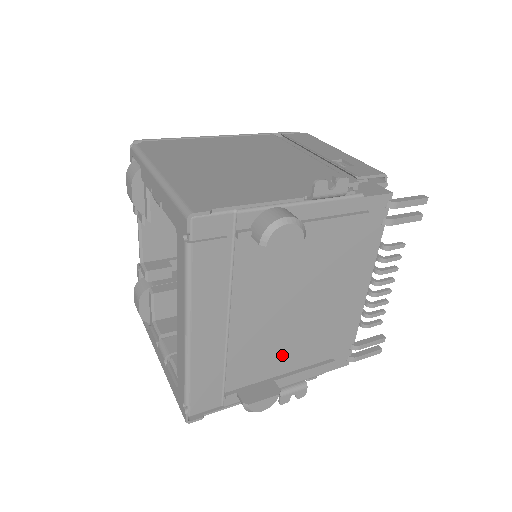
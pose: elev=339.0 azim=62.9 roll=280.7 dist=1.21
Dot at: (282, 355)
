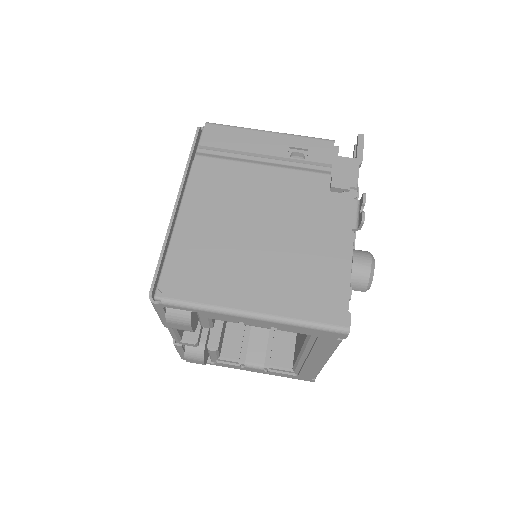
Dot at: occluded
